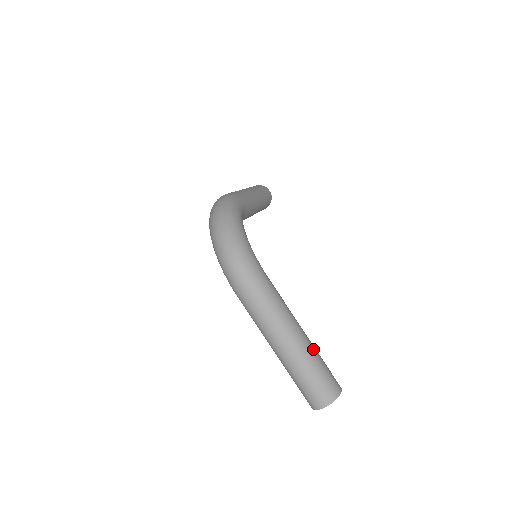
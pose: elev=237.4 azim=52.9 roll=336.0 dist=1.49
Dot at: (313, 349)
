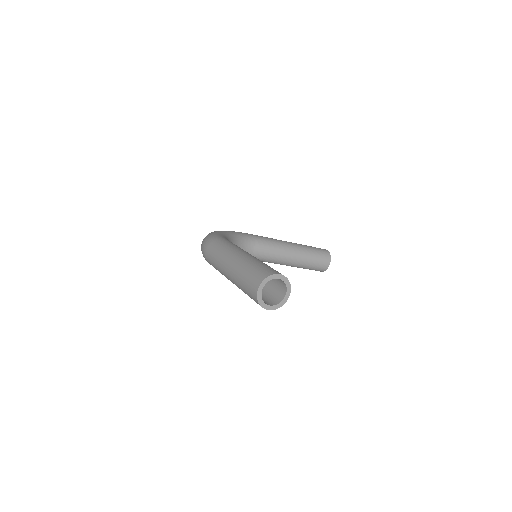
Dot at: (253, 258)
